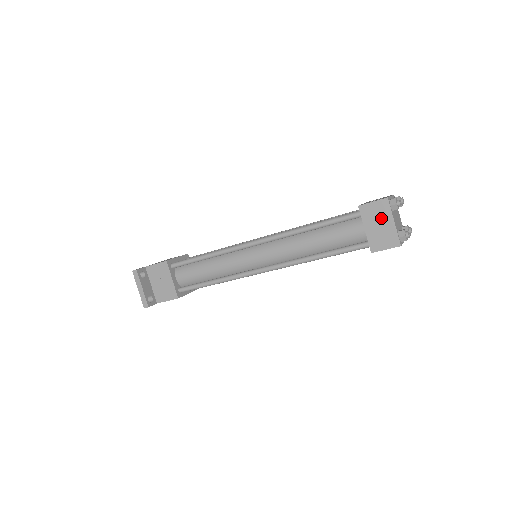
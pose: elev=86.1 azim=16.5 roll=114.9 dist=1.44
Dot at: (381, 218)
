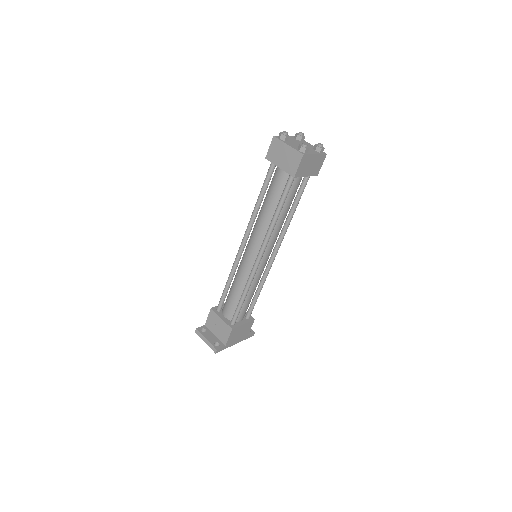
Dot at: (280, 151)
